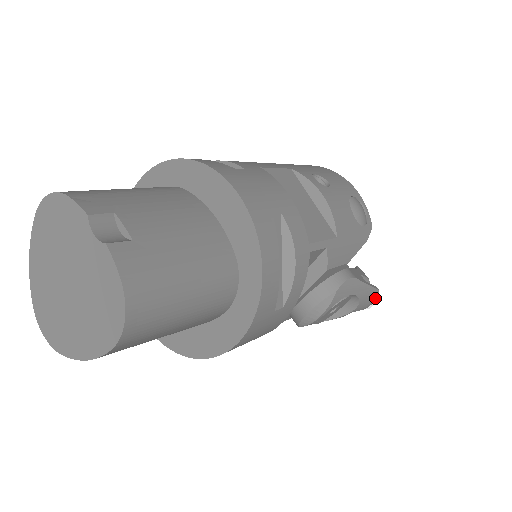
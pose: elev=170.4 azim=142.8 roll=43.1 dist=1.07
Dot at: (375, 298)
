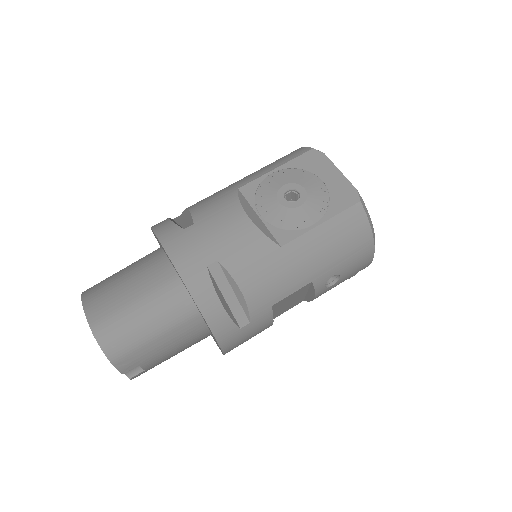
Dot at: occluded
